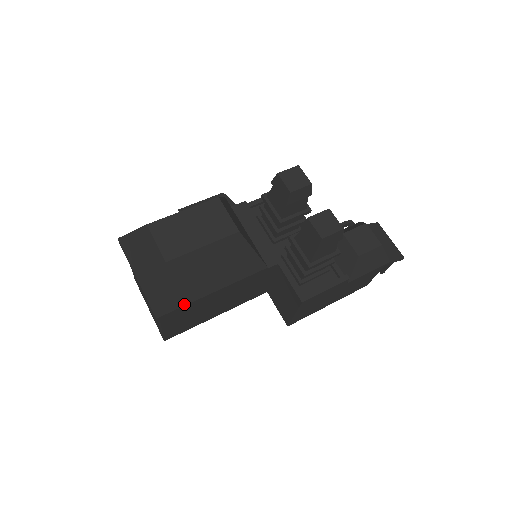
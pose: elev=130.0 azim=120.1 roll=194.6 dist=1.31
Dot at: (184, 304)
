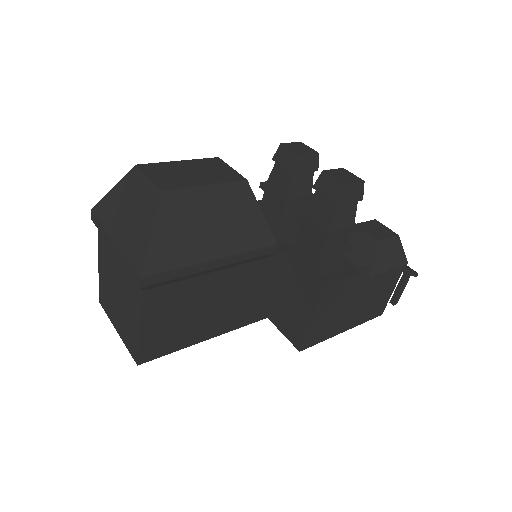
Dot at: (178, 266)
